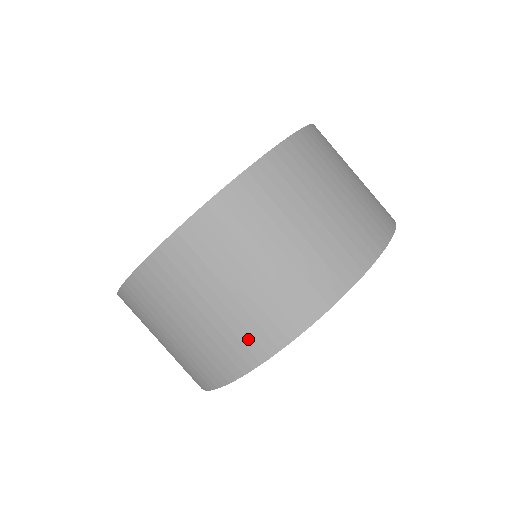
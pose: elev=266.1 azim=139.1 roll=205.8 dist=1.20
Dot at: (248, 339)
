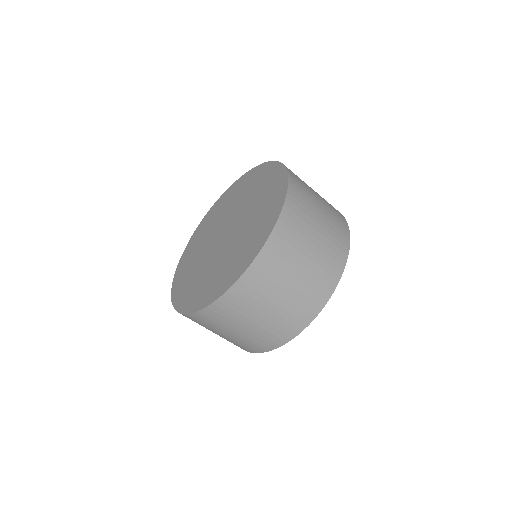
Dot at: (257, 344)
